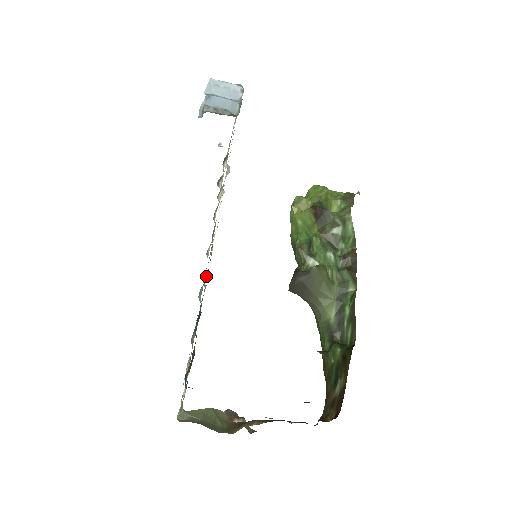
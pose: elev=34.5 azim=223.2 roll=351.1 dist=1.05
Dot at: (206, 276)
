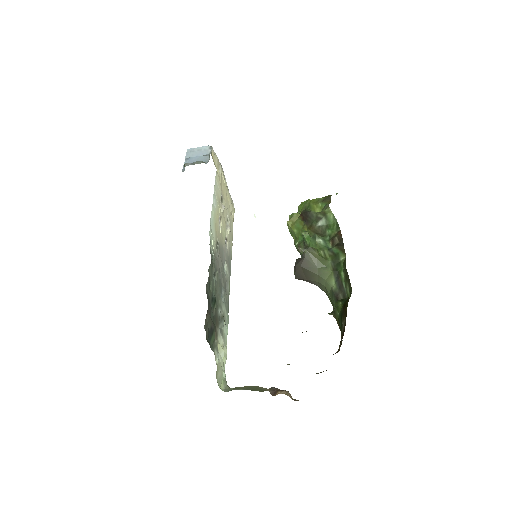
Dot at: occluded
